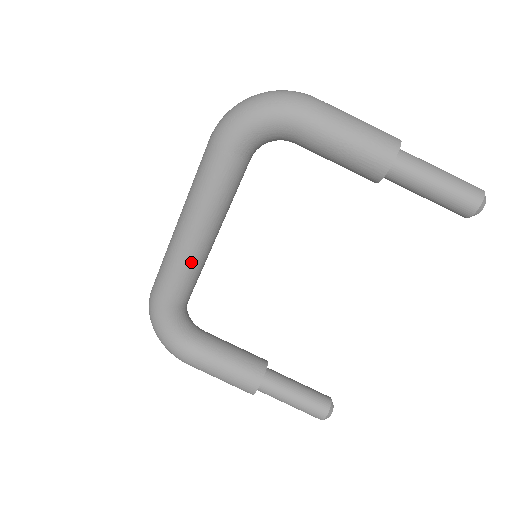
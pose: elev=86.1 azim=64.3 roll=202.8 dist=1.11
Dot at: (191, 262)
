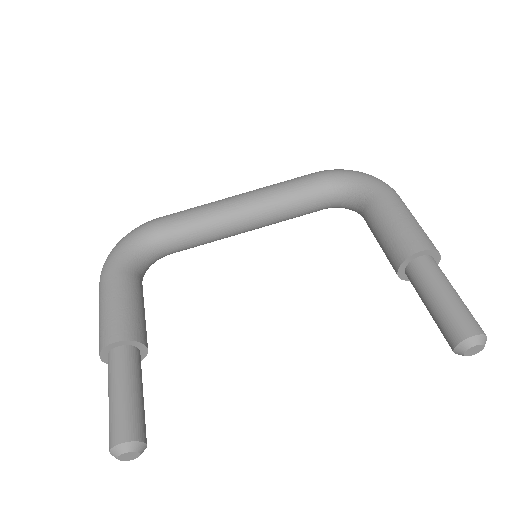
Dot at: (215, 214)
